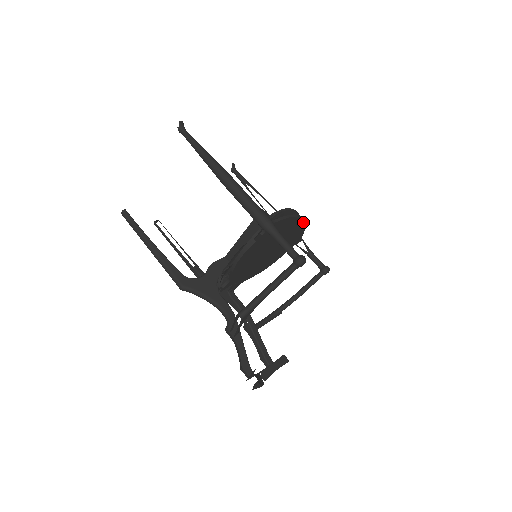
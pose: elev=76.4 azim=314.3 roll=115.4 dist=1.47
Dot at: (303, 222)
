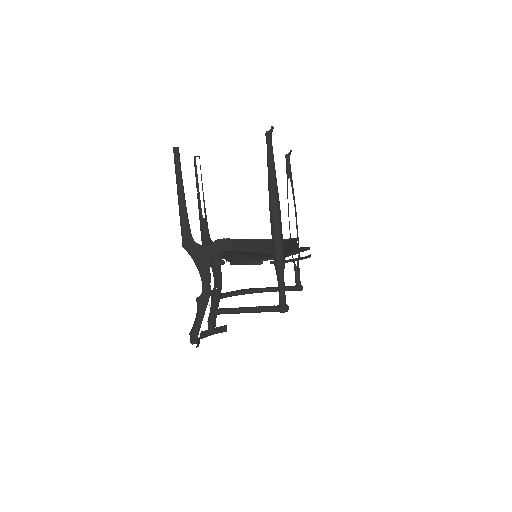
Dot at: occluded
